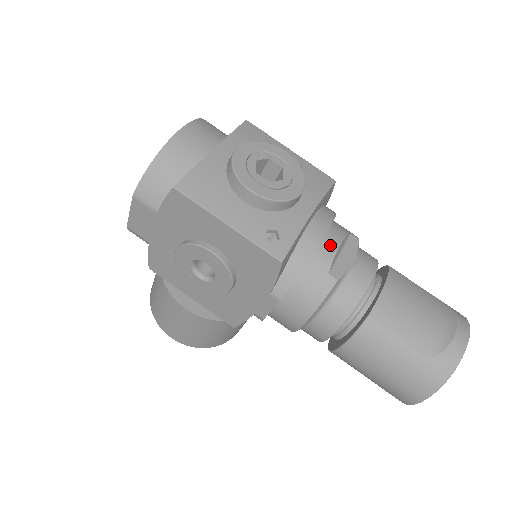
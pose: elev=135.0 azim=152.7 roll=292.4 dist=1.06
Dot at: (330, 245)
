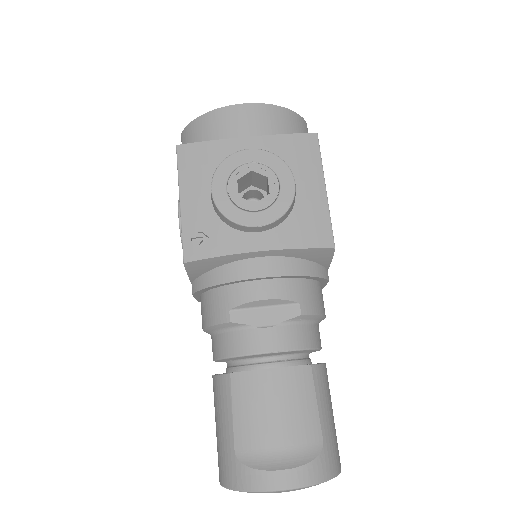
Dot at: (254, 291)
